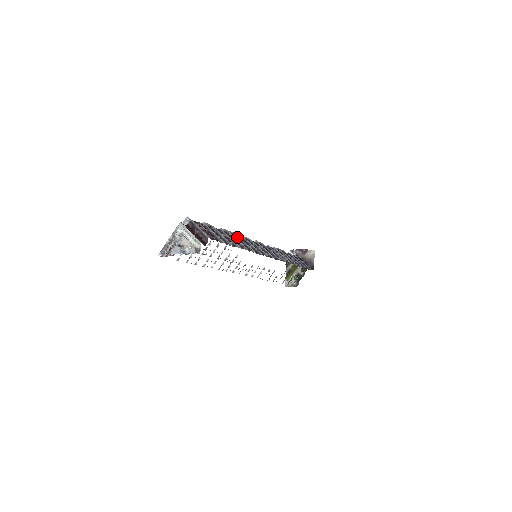
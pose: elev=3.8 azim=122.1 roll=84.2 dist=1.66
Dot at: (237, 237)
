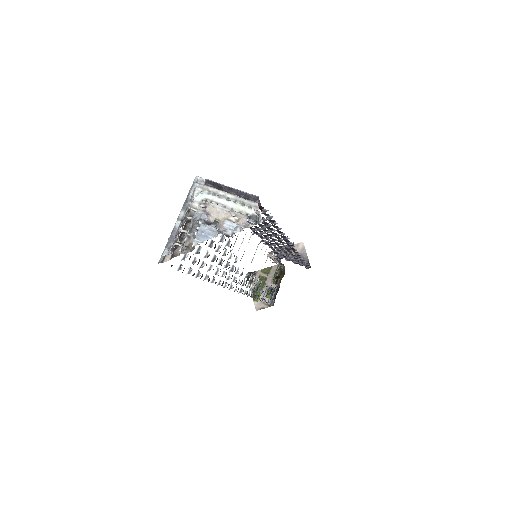
Dot at: occluded
